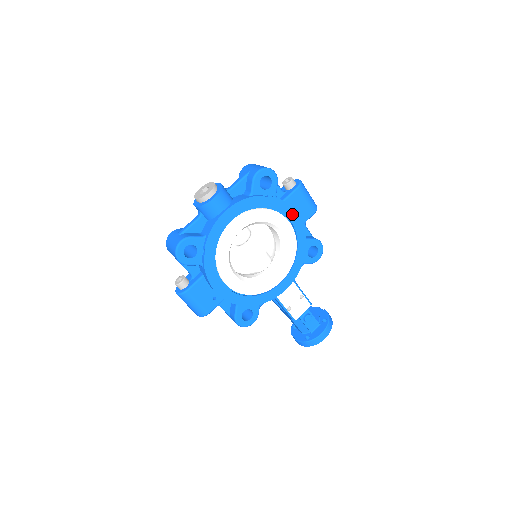
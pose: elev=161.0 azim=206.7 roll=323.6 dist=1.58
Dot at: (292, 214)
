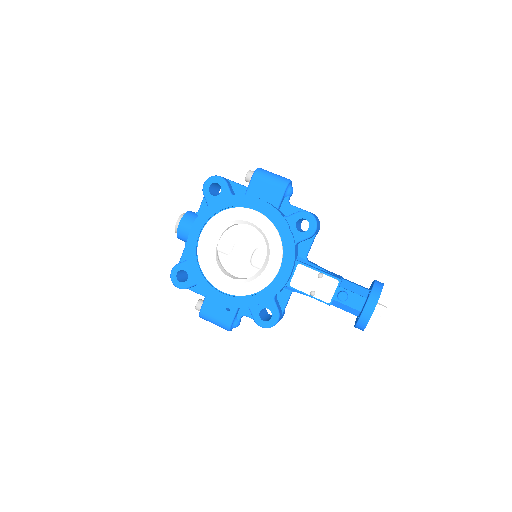
Dot at: (253, 202)
